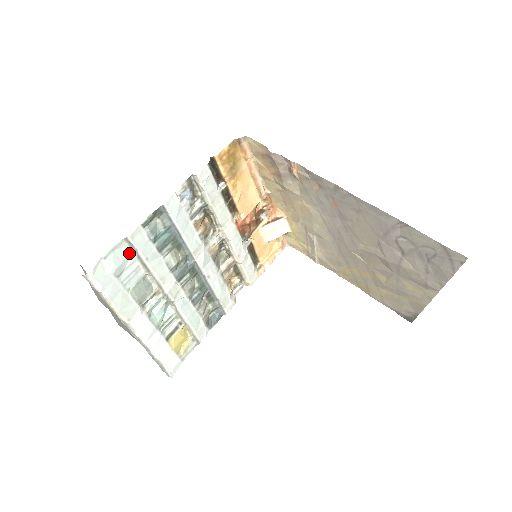
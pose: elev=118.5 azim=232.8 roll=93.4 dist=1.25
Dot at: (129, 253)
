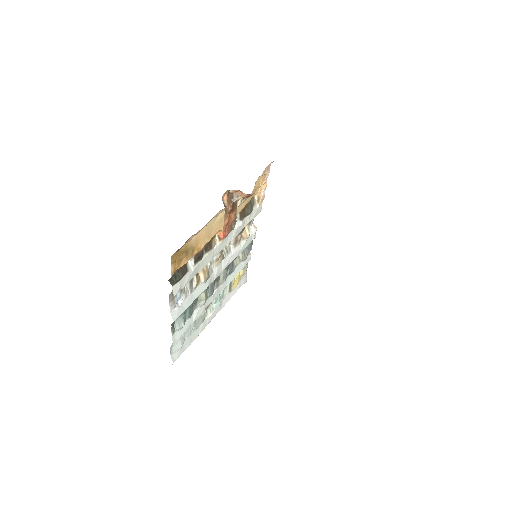
Dot at: occluded
